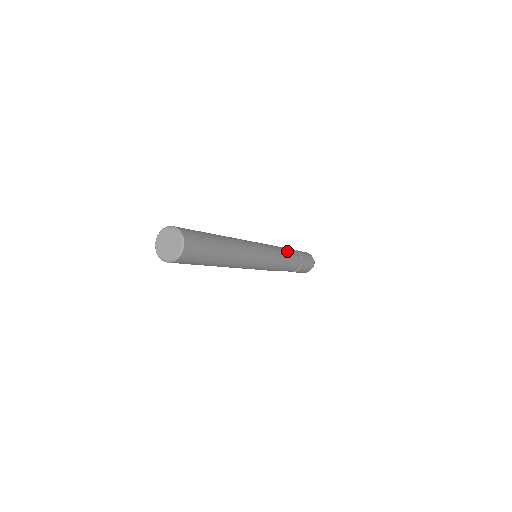
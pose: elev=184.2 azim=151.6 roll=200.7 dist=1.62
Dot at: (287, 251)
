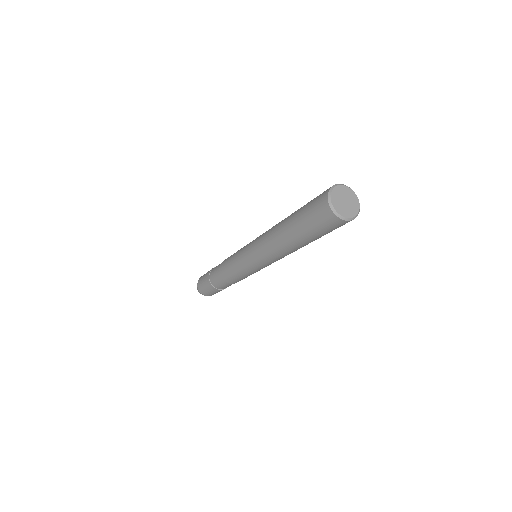
Dot at: occluded
